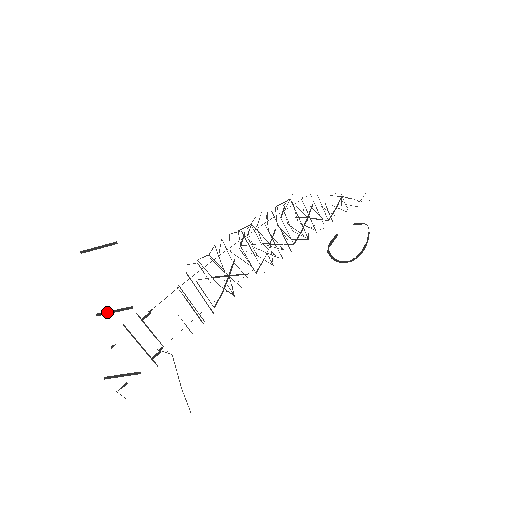
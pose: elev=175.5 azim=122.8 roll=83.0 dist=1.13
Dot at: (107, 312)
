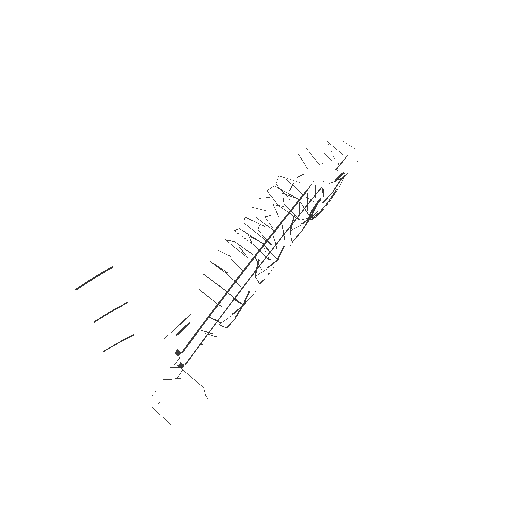
Dot at: (104, 315)
